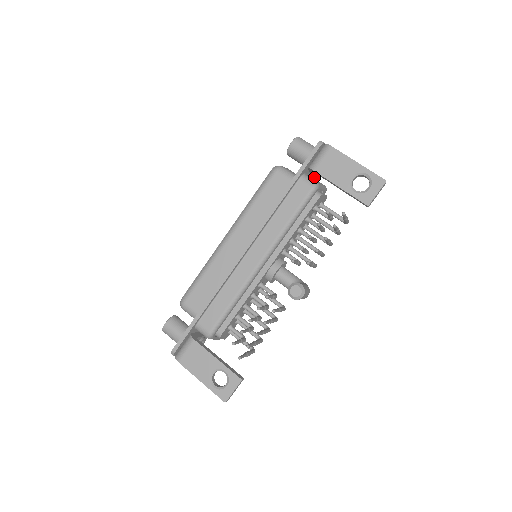
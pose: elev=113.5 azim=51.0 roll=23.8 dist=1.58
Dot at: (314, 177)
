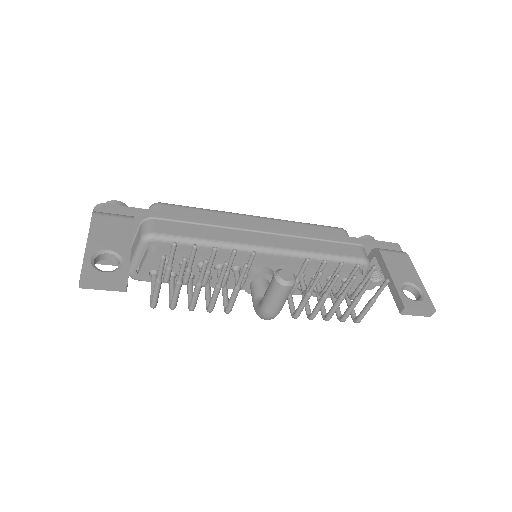
Dot at: occluded
